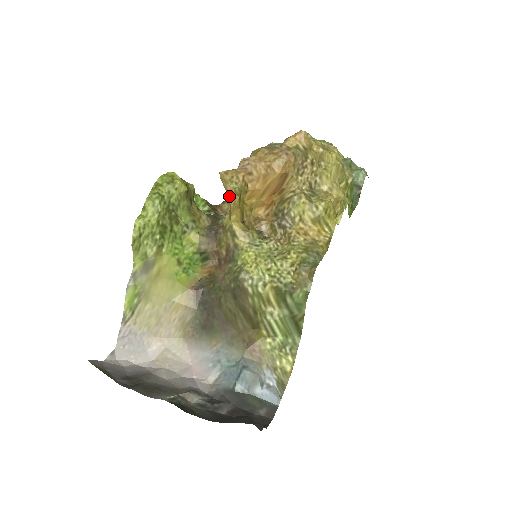
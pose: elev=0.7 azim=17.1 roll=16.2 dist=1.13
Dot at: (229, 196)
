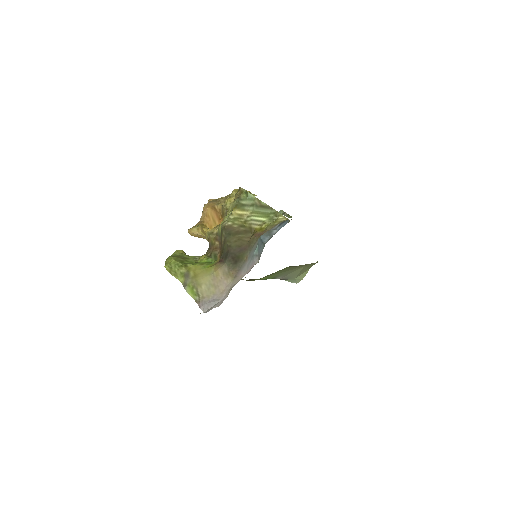
Dot at: (199, 232)
